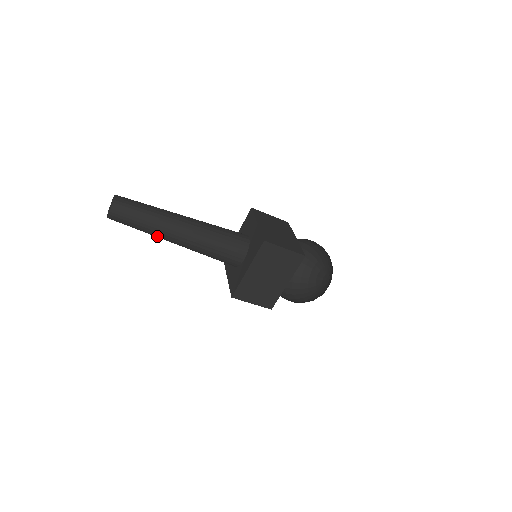
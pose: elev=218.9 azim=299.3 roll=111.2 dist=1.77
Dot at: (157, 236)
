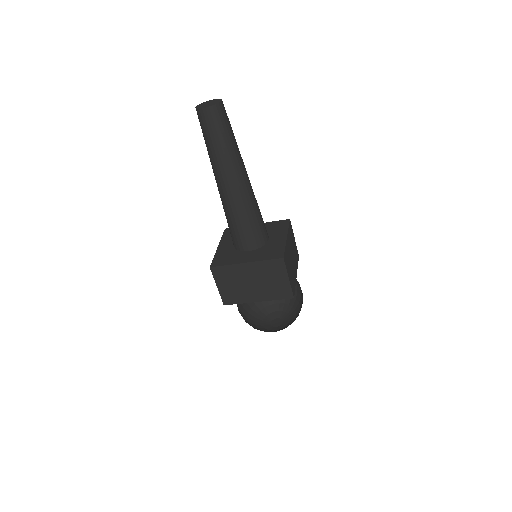
Dot at: (213, 164)
